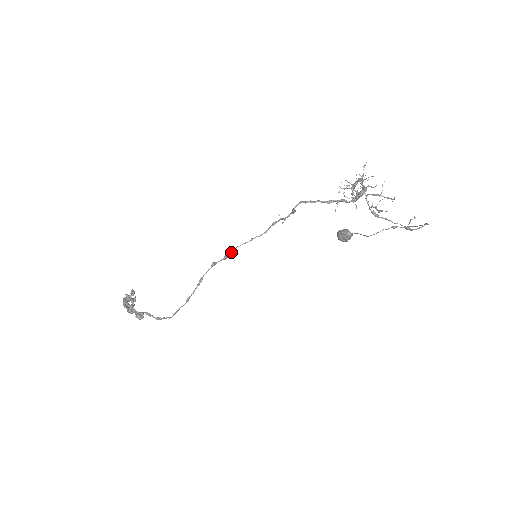
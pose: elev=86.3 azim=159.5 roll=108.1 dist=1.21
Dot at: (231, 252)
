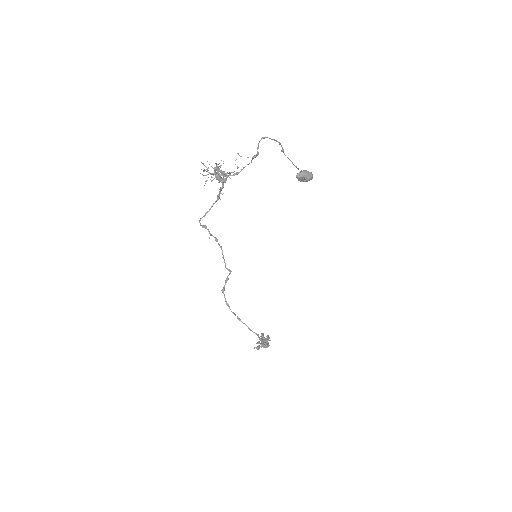
Dot at: (230, 273)
